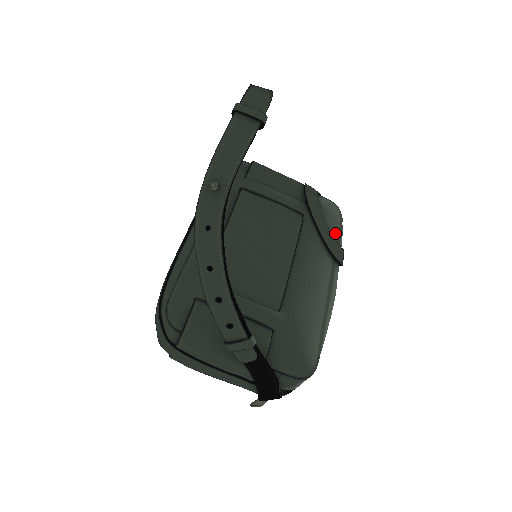
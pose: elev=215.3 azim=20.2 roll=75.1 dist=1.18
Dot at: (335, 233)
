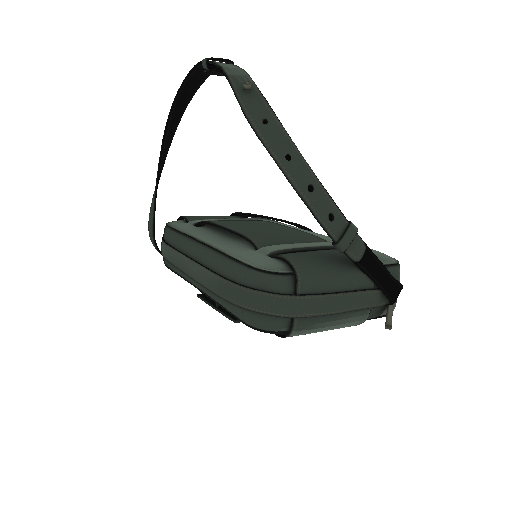
Dot at: occluded
